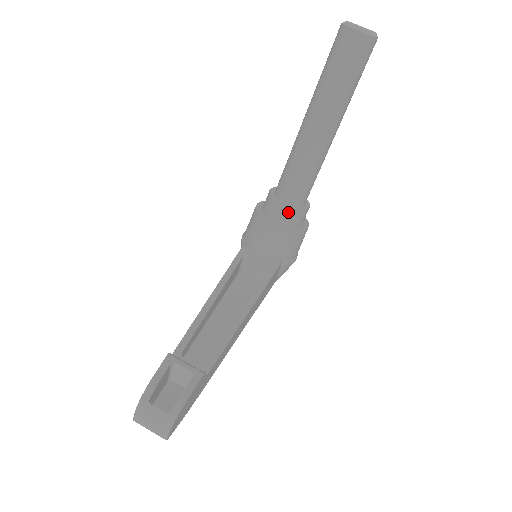
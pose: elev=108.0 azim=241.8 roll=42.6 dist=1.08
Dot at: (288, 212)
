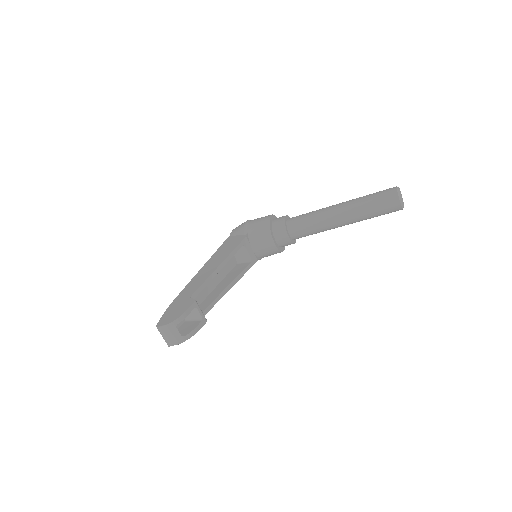
Dot at: (287, 241)
